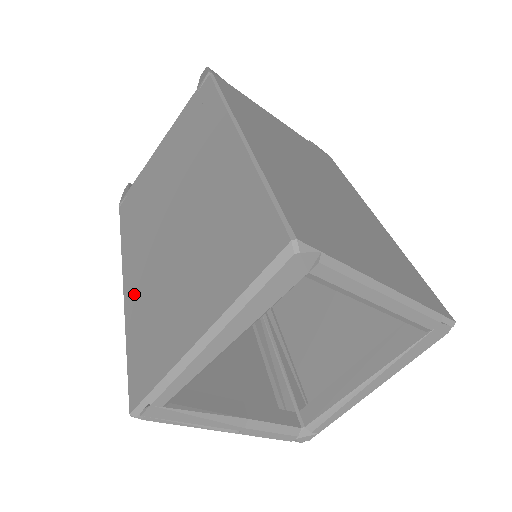
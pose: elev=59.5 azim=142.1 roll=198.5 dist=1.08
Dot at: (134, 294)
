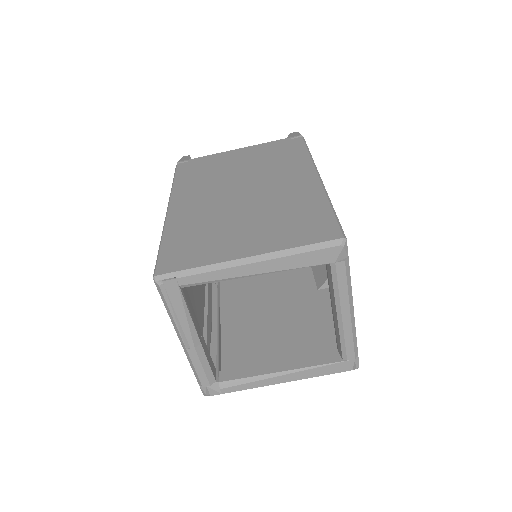
Dot at: (181, 216)
